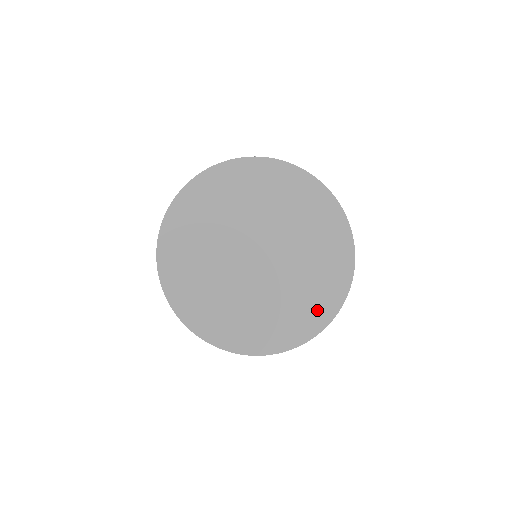
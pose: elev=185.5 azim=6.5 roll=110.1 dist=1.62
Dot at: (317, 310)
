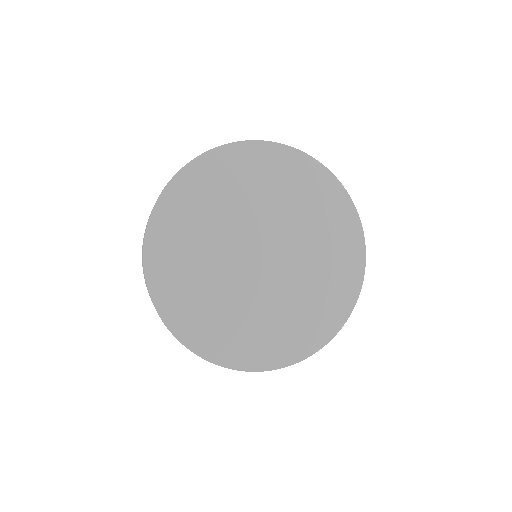
Dot at: (347, 242)
